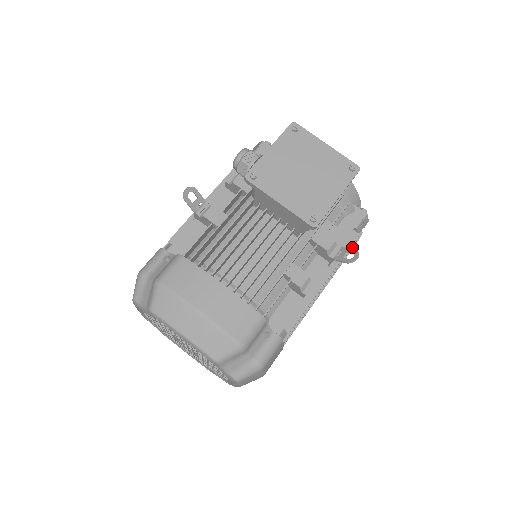
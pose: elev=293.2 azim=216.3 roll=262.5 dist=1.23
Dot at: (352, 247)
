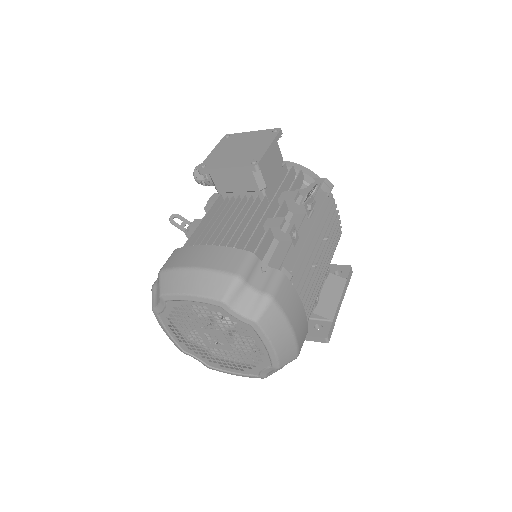
Dot at: (330, 208)
